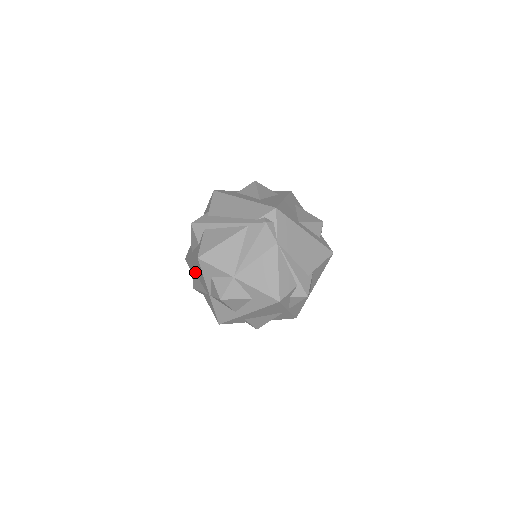
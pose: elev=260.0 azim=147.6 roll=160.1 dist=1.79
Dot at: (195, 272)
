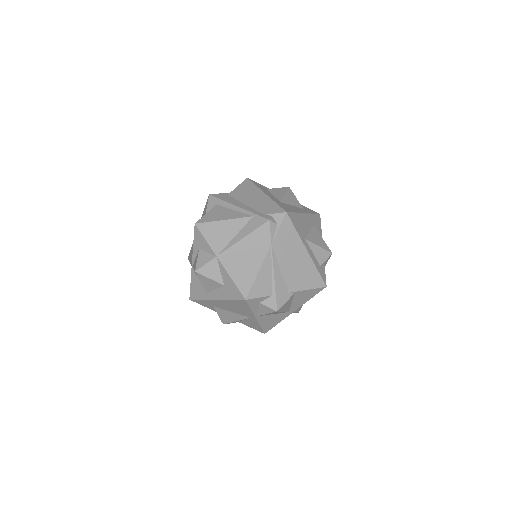
Dot at: occluded
